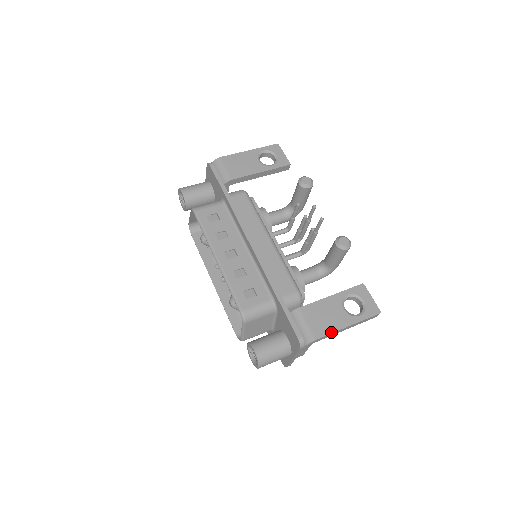
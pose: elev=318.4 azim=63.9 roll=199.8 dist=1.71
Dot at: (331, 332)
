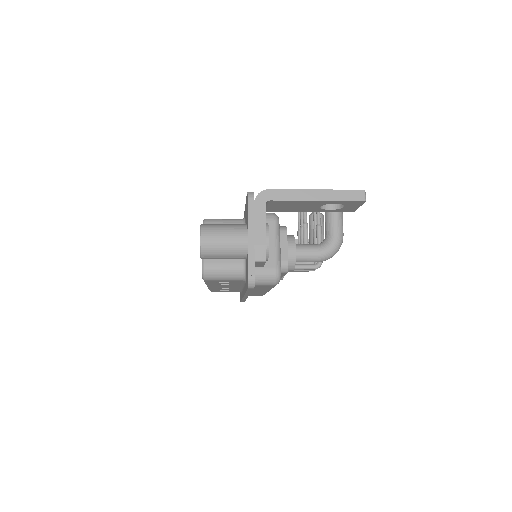
Dot at: (290, 190)
